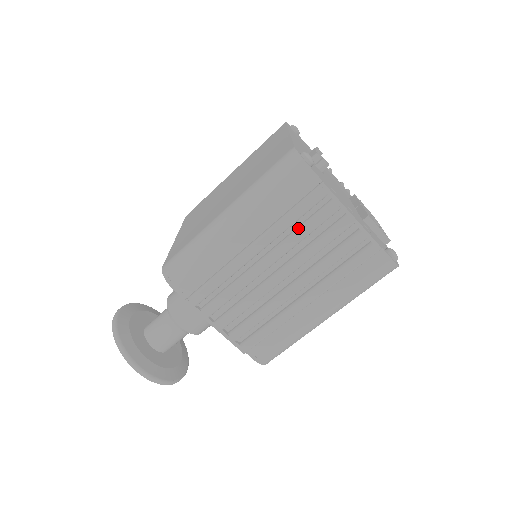
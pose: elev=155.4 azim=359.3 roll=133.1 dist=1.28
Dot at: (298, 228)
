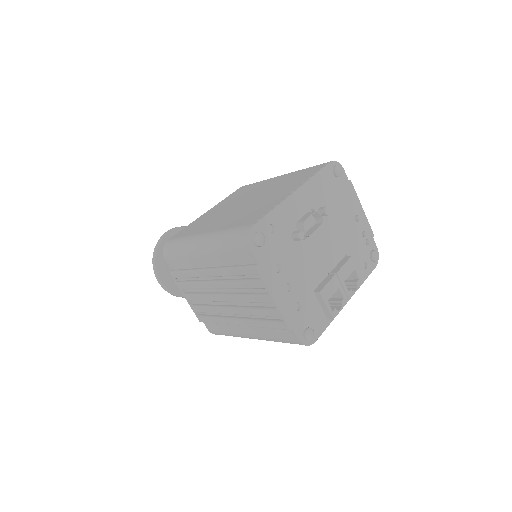
Dot at: (237, 280)
